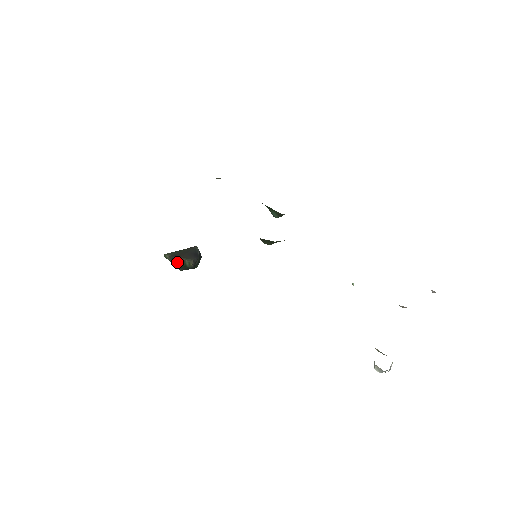
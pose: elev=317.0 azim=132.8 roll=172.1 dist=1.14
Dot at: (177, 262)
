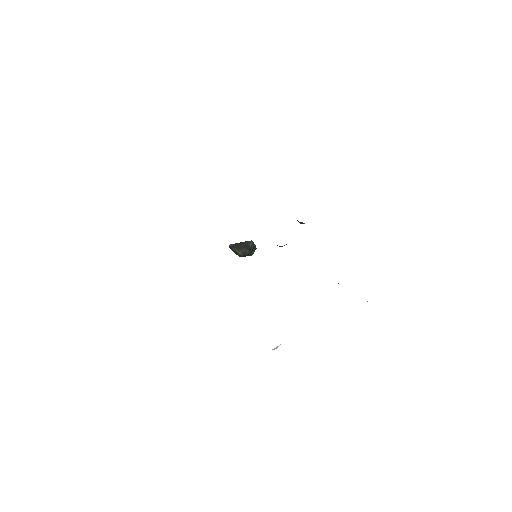
Dot at: (233, 251)
